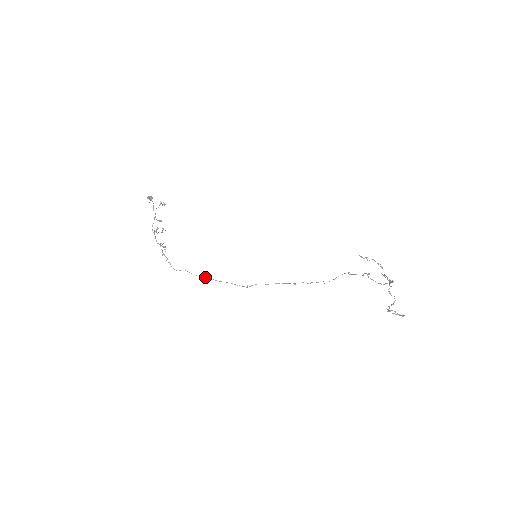
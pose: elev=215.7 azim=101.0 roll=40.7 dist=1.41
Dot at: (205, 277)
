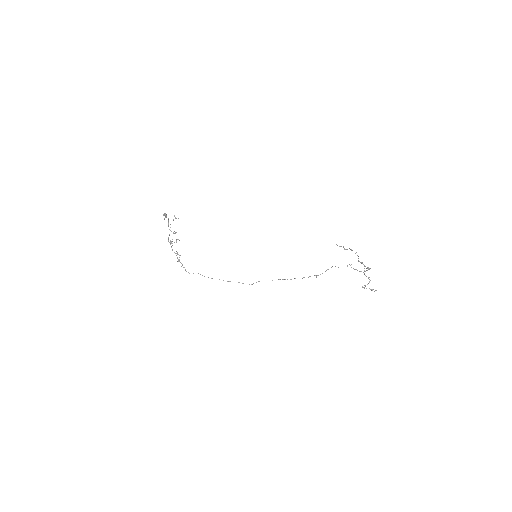
Dot at: occluded
